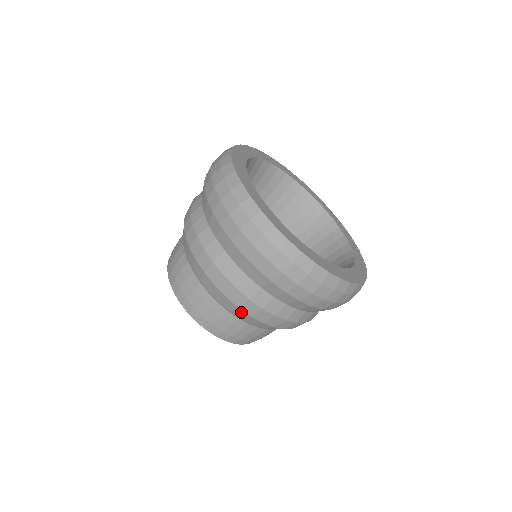
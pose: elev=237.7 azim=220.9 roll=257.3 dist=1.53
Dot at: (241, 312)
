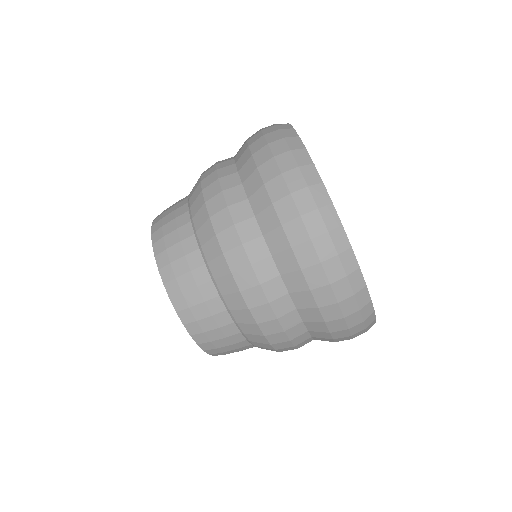
Dot at: (203, 213)
